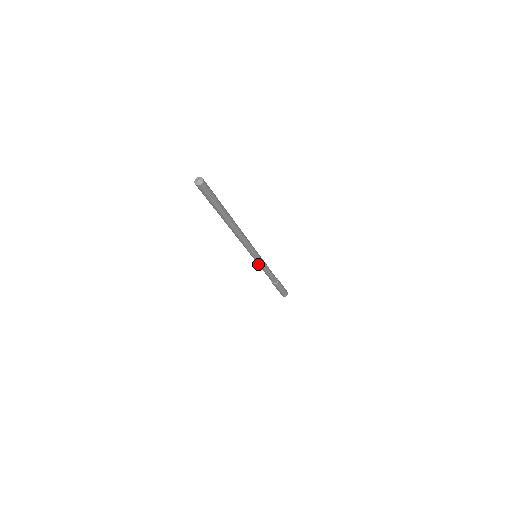
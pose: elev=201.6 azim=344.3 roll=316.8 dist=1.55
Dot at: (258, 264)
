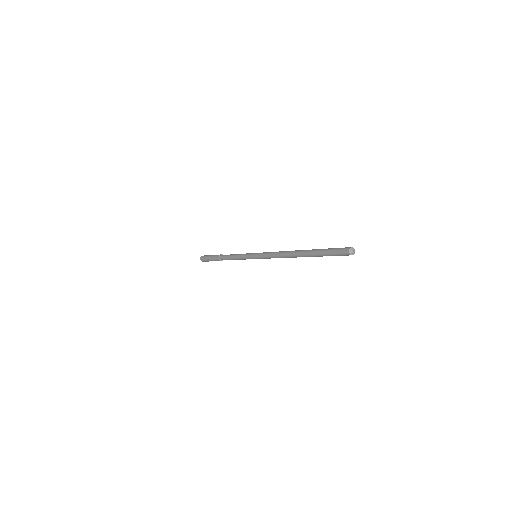
Dot at: occluded
